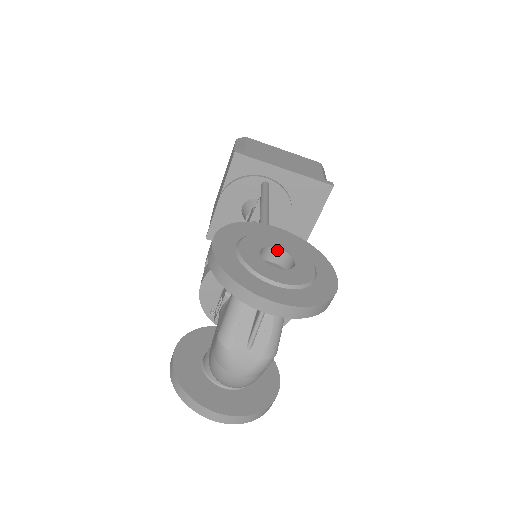
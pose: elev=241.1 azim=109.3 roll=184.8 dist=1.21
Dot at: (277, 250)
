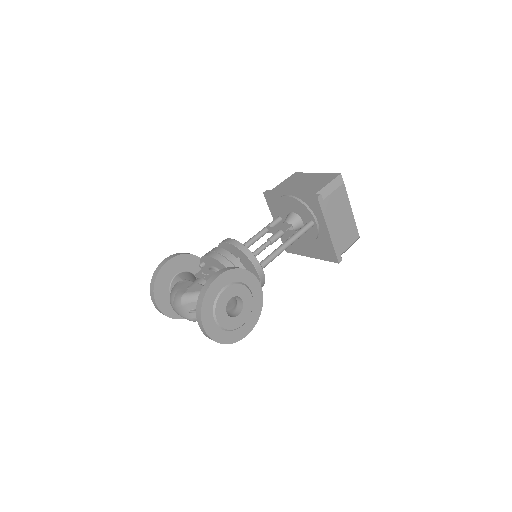
Dot at: (242, 300)
